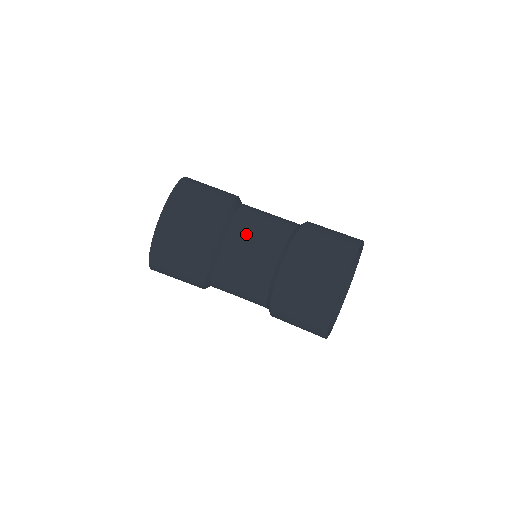
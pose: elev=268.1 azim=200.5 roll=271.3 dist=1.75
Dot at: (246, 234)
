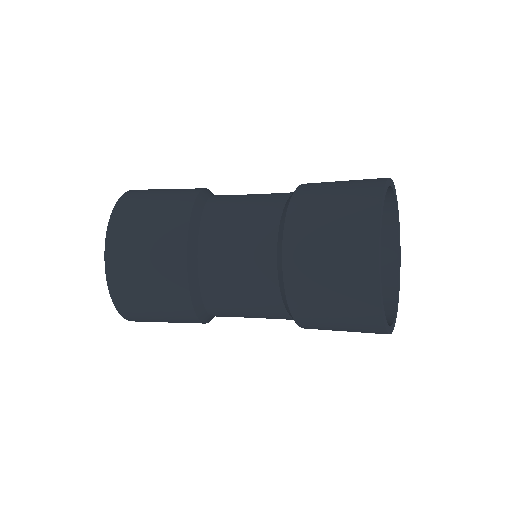
Dot at: (224, 229)
